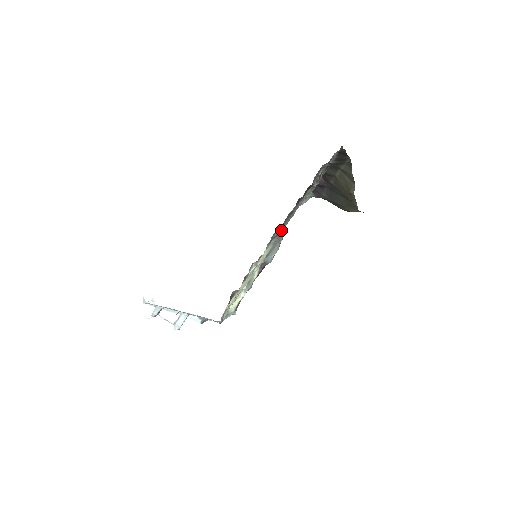
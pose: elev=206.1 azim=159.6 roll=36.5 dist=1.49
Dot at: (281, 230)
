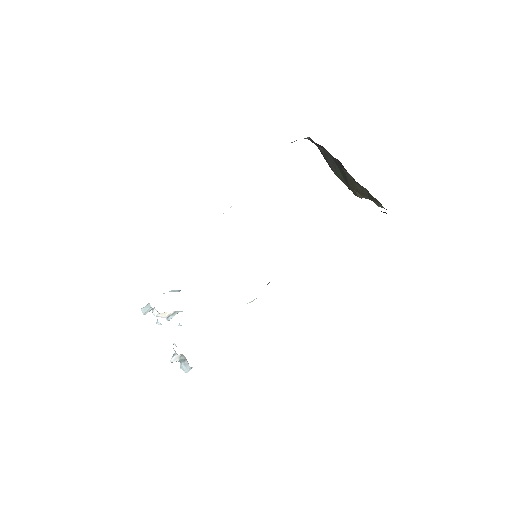
Dot at: occluded
